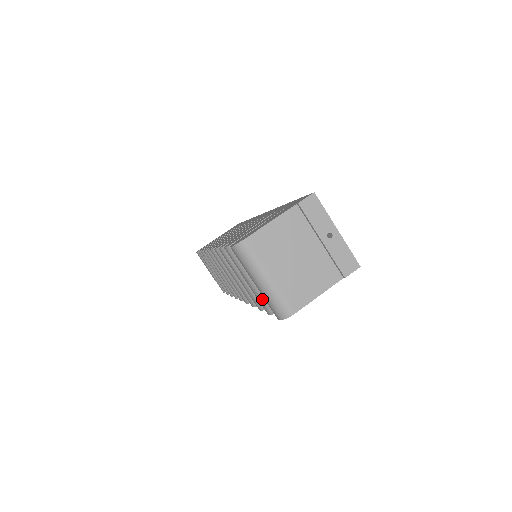
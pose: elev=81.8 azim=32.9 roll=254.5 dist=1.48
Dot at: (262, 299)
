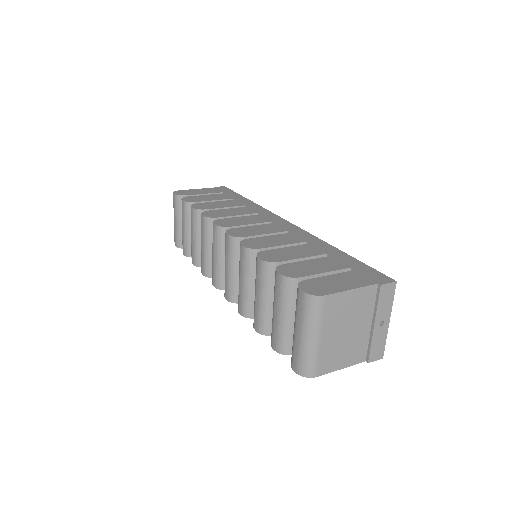
Dot at: (281, 337)
